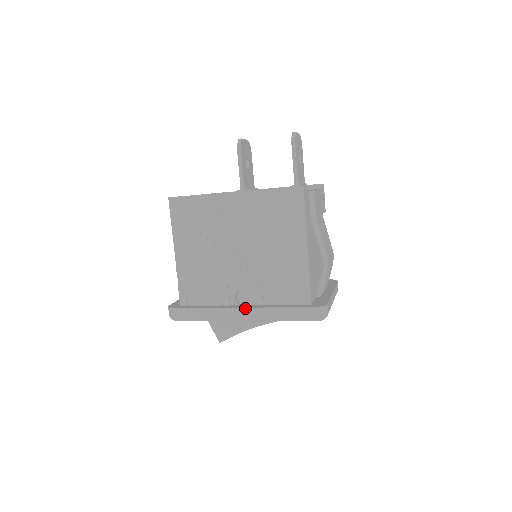
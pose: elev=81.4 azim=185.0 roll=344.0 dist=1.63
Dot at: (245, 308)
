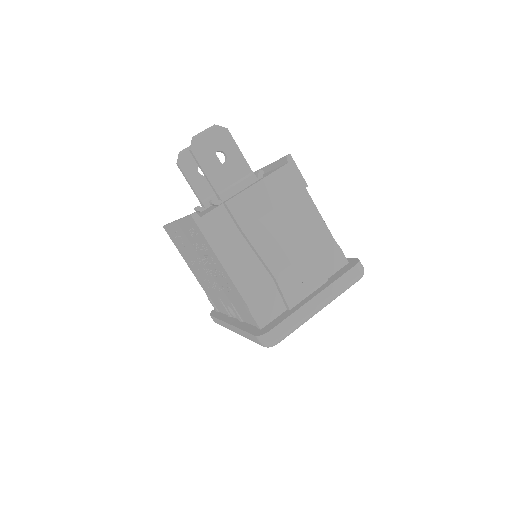
Dot at: (230, 325)
